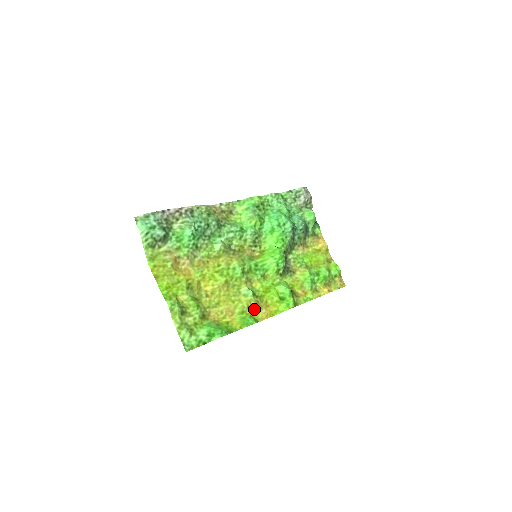
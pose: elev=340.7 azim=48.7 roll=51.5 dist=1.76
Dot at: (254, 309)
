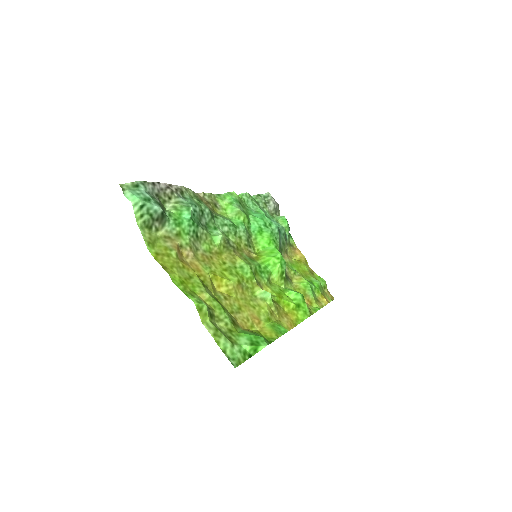
Dot at: (276, 317)
